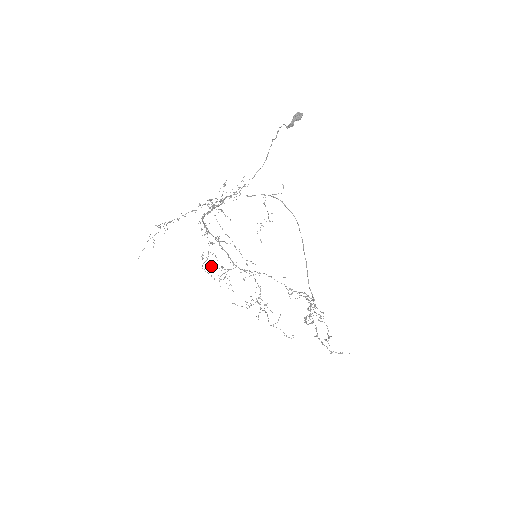
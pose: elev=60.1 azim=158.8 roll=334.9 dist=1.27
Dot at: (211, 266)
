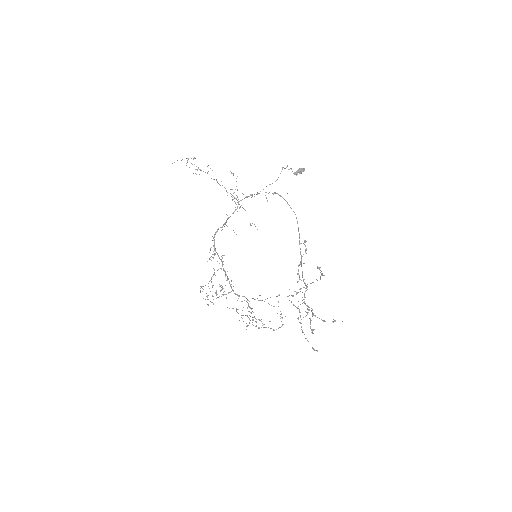
Dot at: occluded
